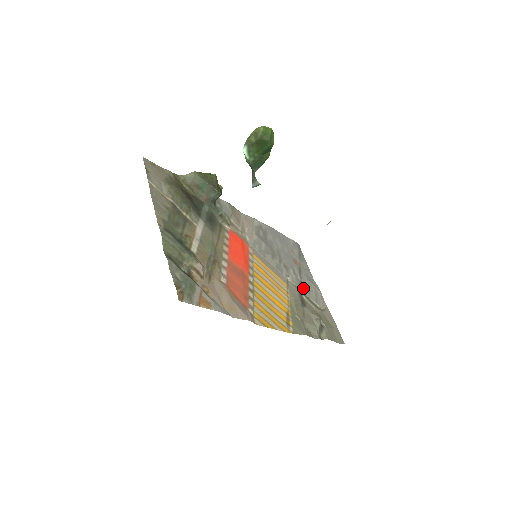
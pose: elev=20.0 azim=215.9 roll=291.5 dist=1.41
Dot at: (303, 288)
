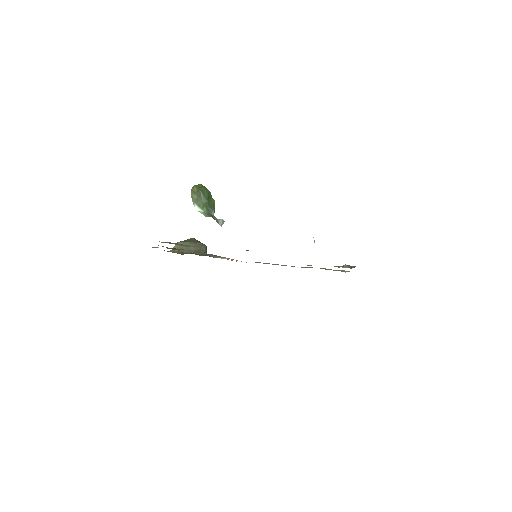
Dot at: occluded
